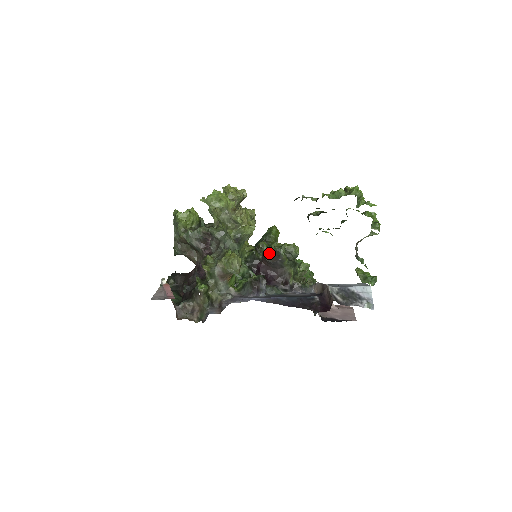
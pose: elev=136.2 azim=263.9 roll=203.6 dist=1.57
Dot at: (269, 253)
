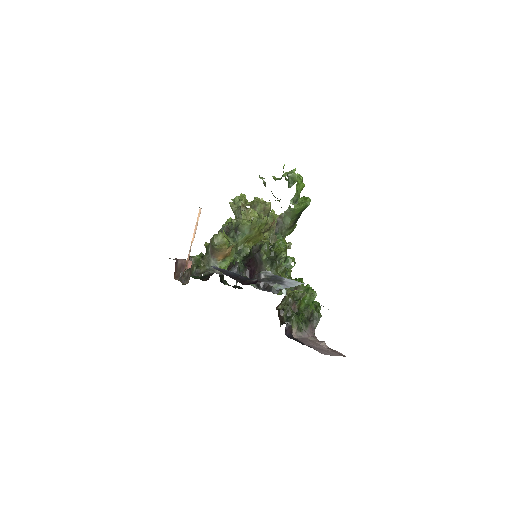
Dot at: (255, 247)
